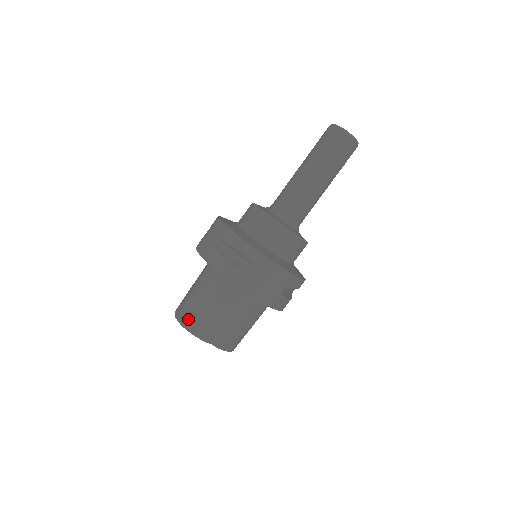
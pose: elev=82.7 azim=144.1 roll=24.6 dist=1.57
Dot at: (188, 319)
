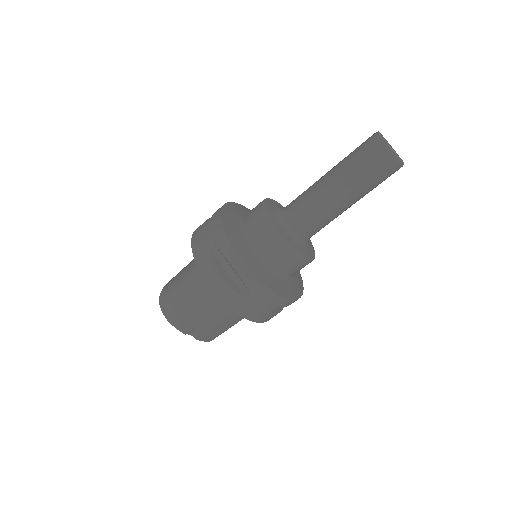
Dot at: (170, 310)
